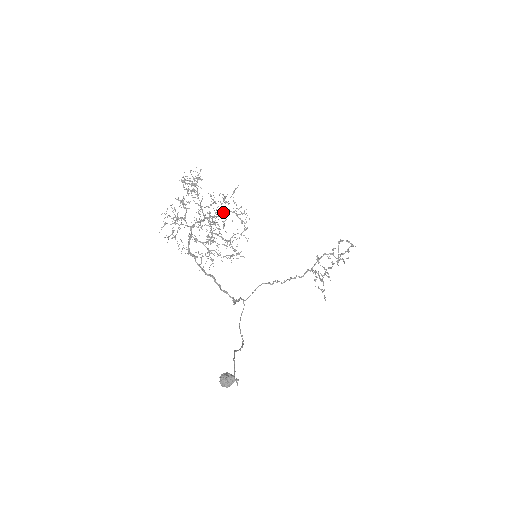
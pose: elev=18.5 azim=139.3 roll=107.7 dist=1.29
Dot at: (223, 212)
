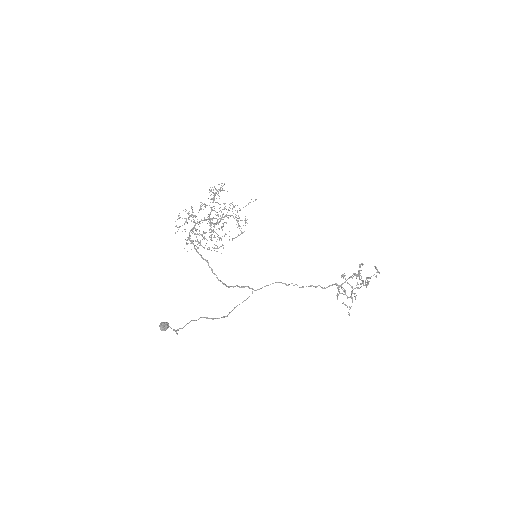
Dot at: occluded
